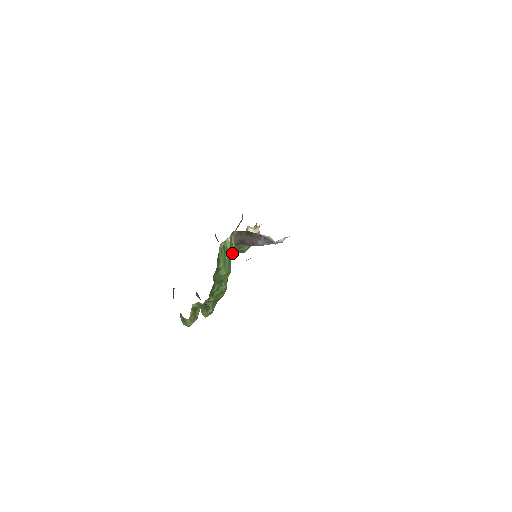
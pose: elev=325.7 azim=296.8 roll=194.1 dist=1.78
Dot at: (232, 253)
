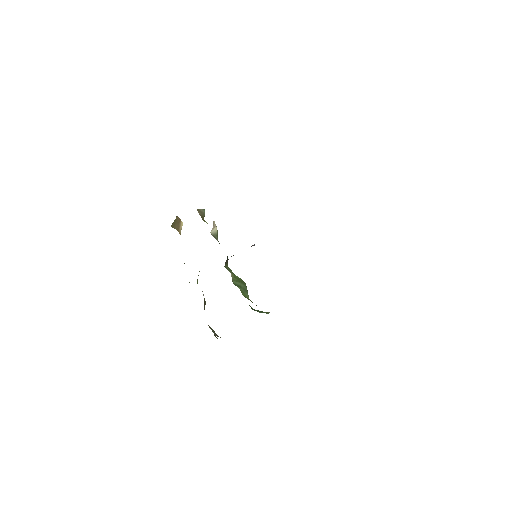
Dot at: occluded
